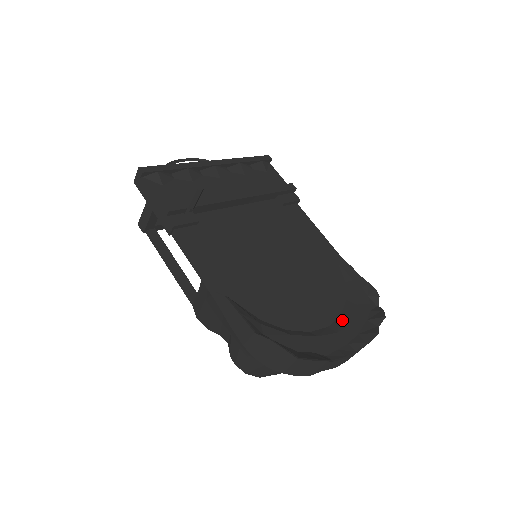
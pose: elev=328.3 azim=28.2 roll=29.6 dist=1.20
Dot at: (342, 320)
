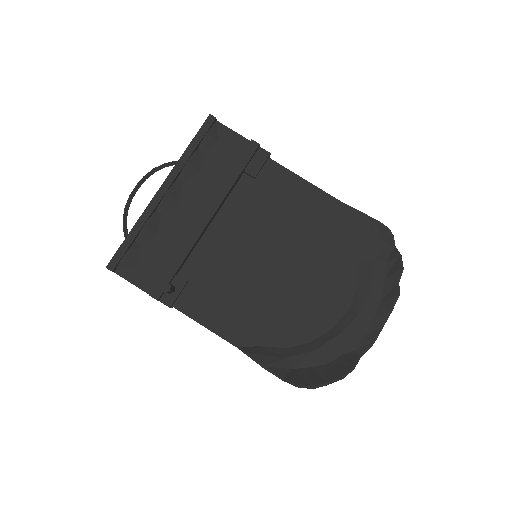
Dot at: (360, 292)
